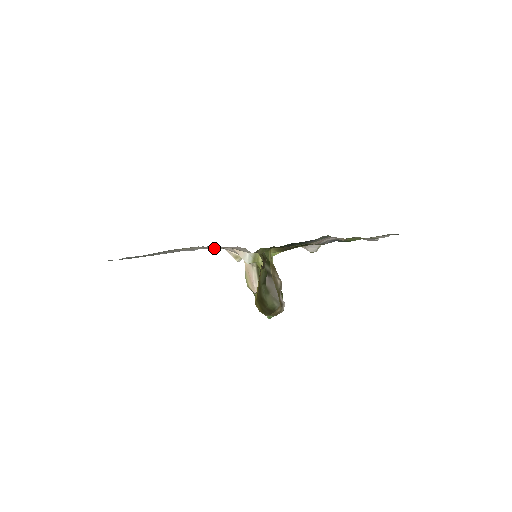
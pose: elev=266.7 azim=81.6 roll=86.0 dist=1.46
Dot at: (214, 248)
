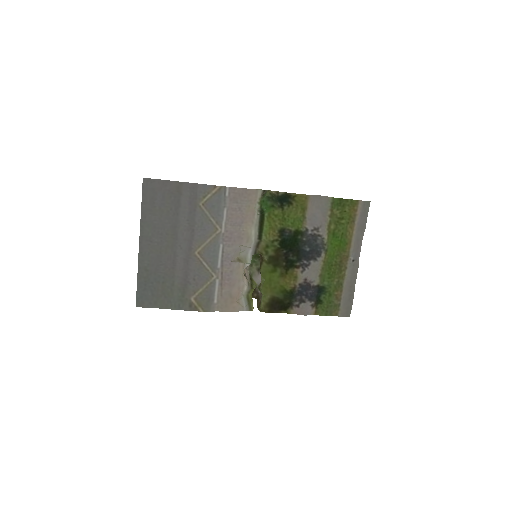
Dot at: (222, 292)
